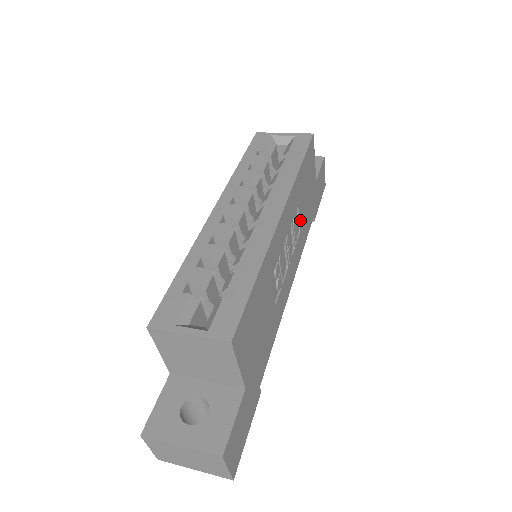
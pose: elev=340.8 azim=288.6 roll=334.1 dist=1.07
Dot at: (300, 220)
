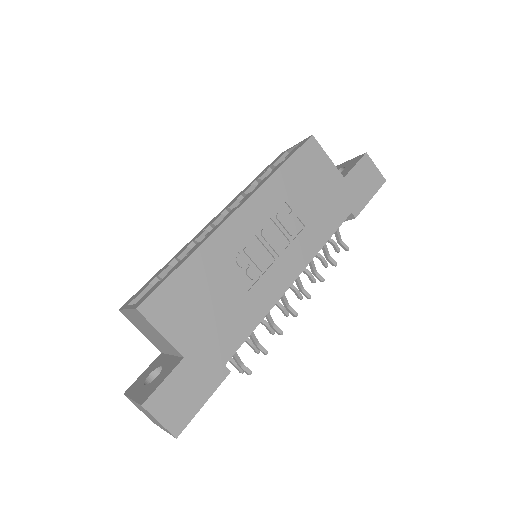
Dot at: (300, 216)
